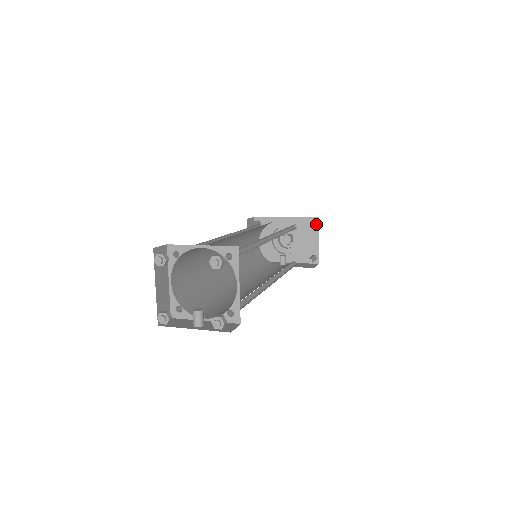
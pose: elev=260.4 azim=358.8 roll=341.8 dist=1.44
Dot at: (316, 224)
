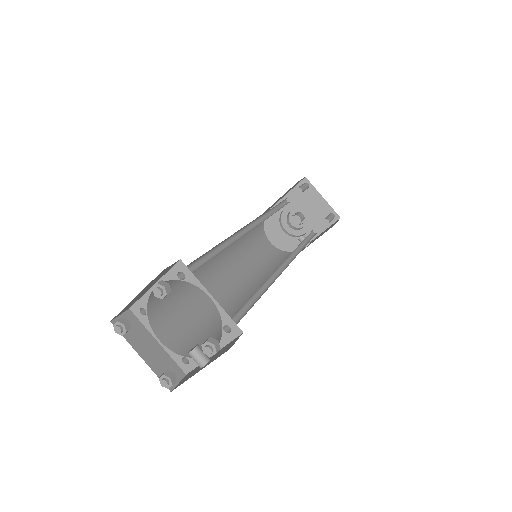
Dot at: (308, 185)
